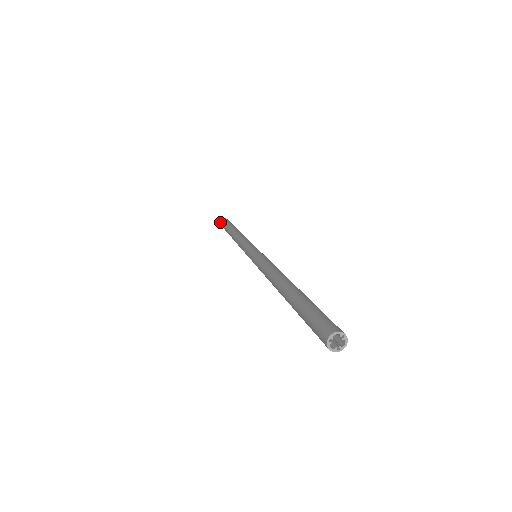
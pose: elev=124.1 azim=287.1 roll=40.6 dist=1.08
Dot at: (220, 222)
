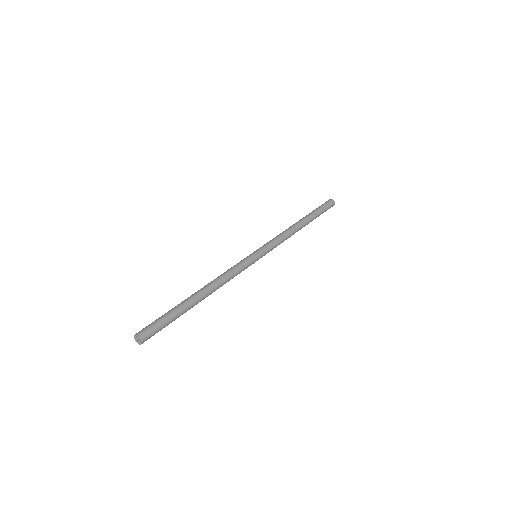
Dot at: occluded
